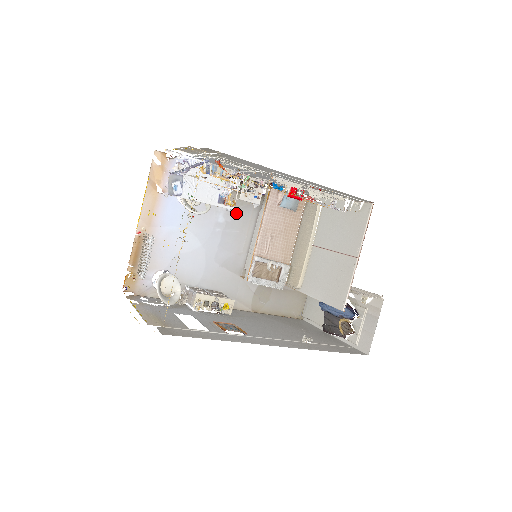
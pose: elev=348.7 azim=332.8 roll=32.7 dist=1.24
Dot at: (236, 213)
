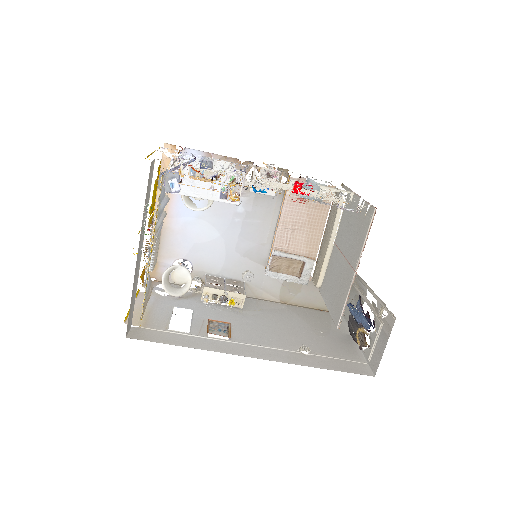
Dot at: (257, 202)
